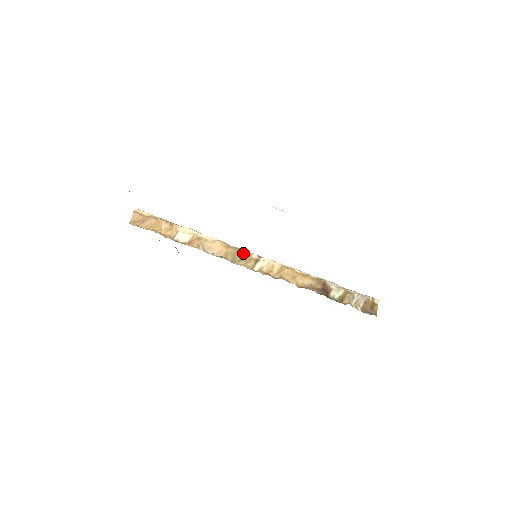
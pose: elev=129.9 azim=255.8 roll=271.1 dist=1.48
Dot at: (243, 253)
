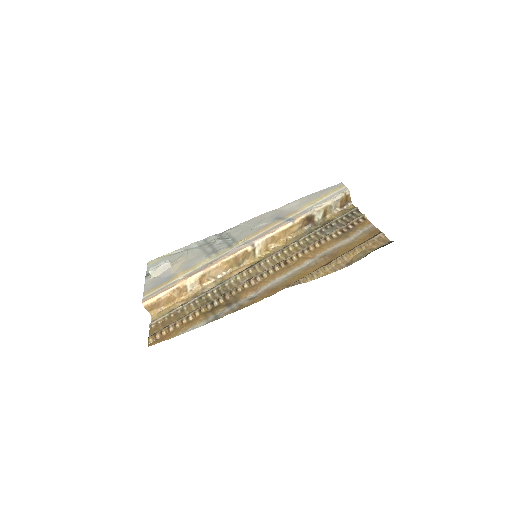
Dot at: (241, 255)
